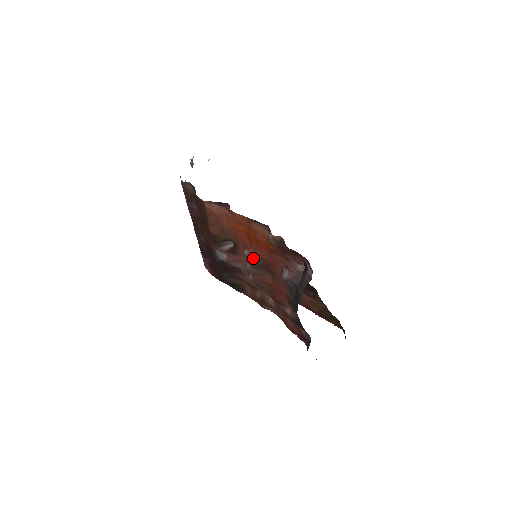
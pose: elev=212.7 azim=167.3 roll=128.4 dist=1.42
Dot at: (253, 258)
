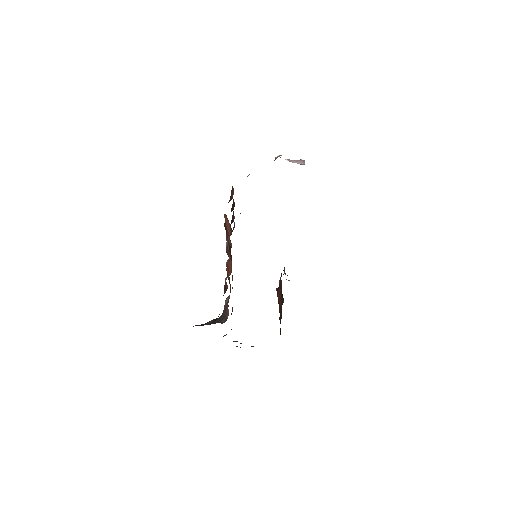
Dot at: occluded
